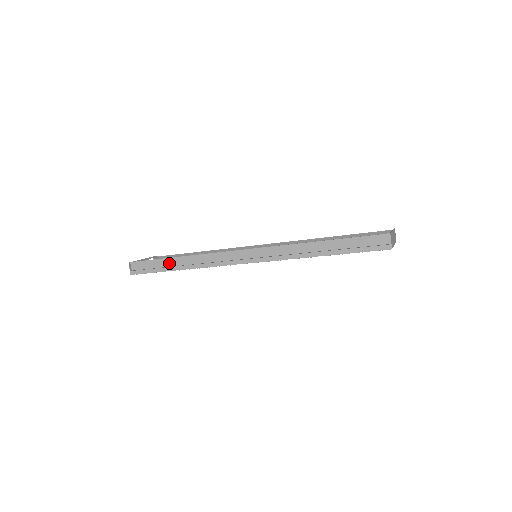
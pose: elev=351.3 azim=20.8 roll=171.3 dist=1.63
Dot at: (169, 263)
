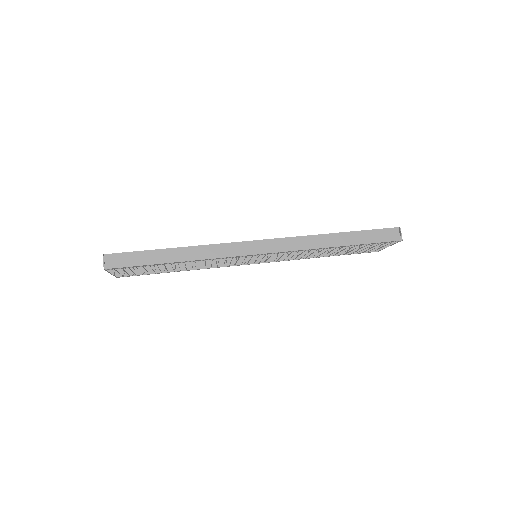
Dot at: (161, 255)
